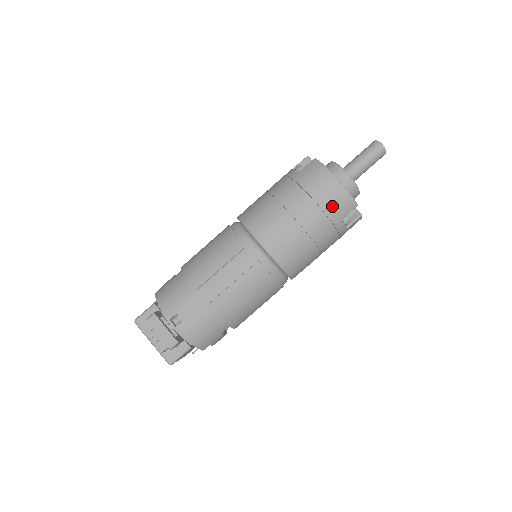
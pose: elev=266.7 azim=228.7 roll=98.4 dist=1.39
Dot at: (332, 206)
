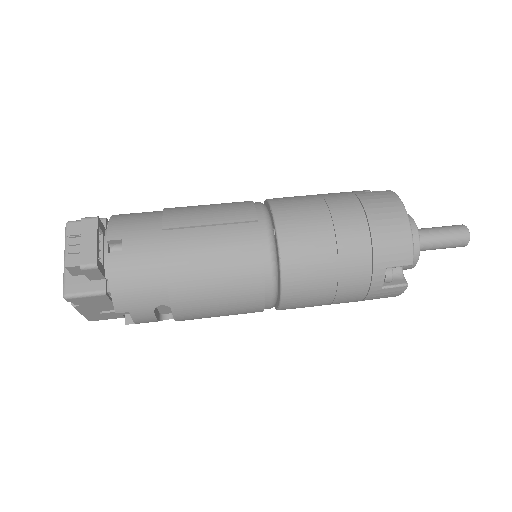
Dot at: (385, 242)
